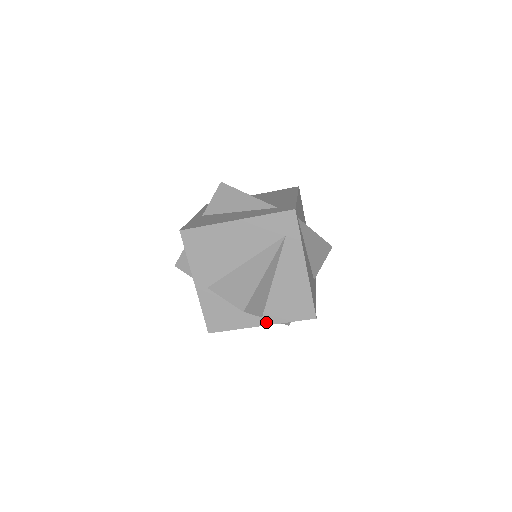
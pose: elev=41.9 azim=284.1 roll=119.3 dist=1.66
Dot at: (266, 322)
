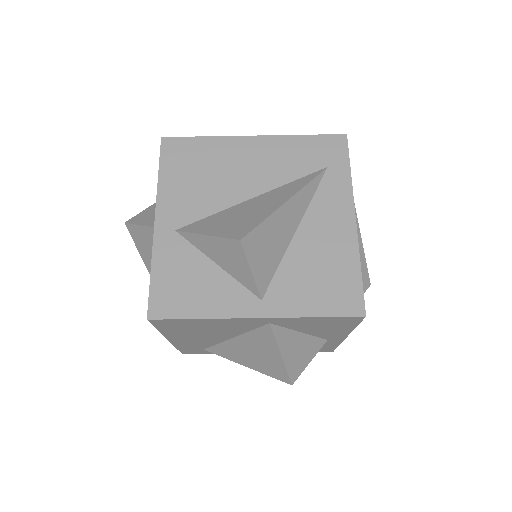
Dot at: (268, 311)
